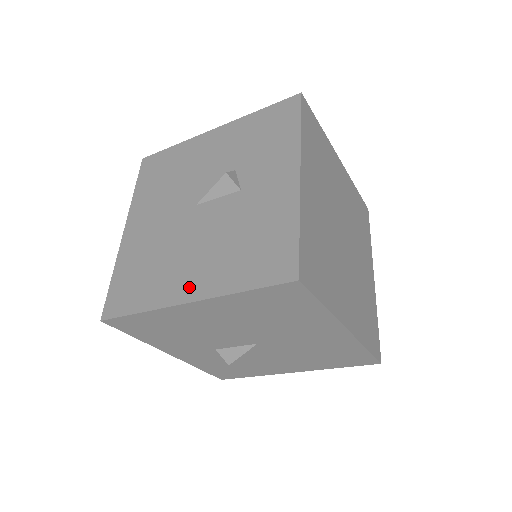
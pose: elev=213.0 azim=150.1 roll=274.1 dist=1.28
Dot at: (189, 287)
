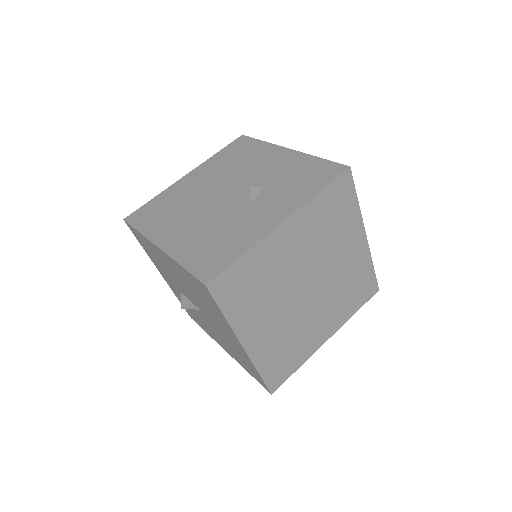
Dot at: (169, 239)
